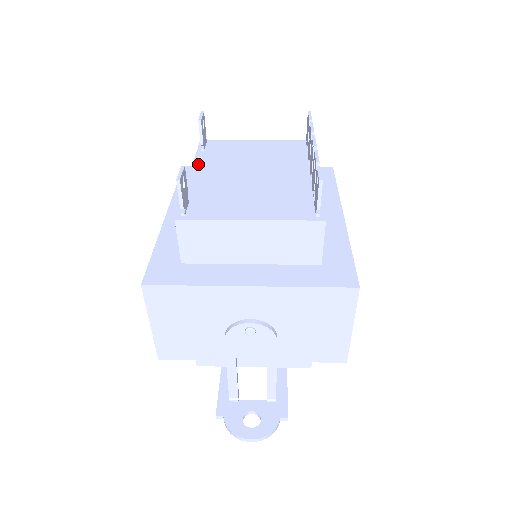
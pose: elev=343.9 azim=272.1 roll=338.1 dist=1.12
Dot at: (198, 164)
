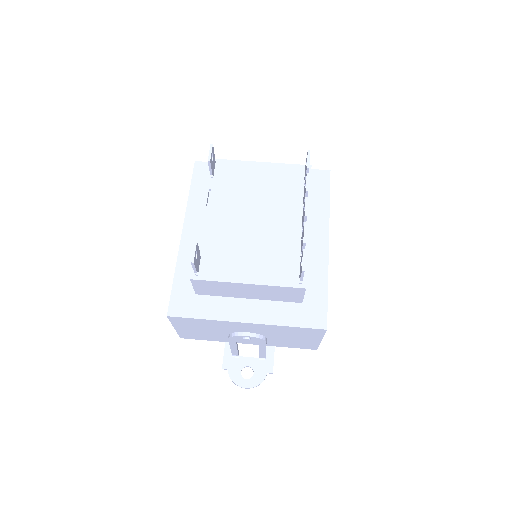
Dot at: (208, 196)
